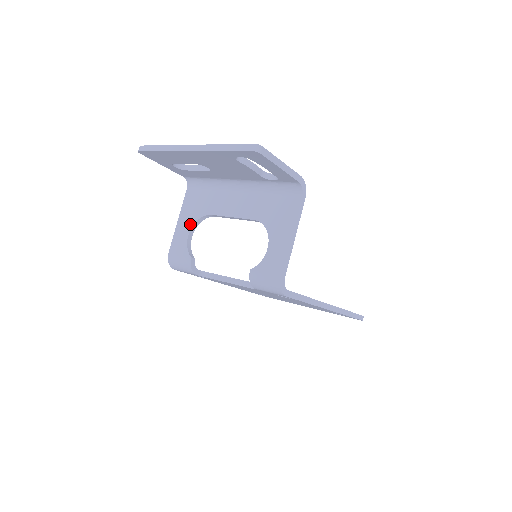
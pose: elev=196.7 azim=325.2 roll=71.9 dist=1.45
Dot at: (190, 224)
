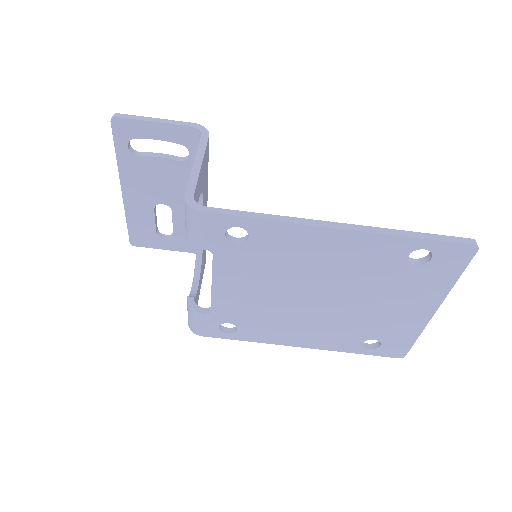
Dot at: (194, 277)
